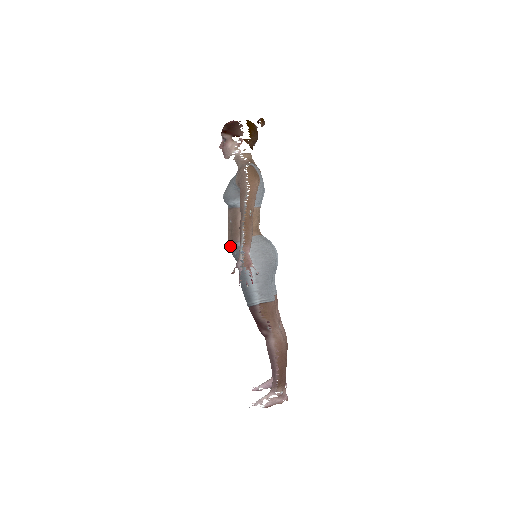
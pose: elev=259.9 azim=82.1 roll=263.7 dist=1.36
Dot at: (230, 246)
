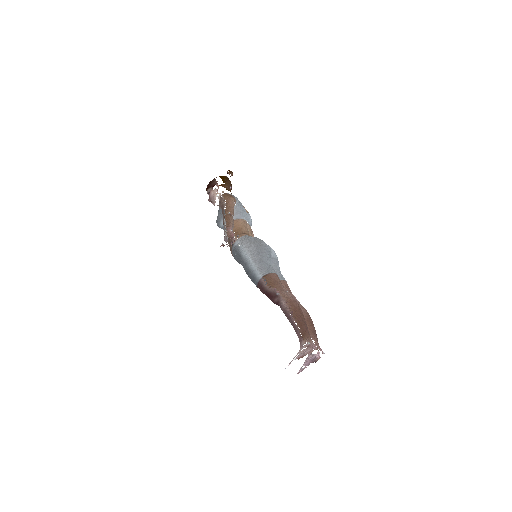
Dot at: (232, 253)
